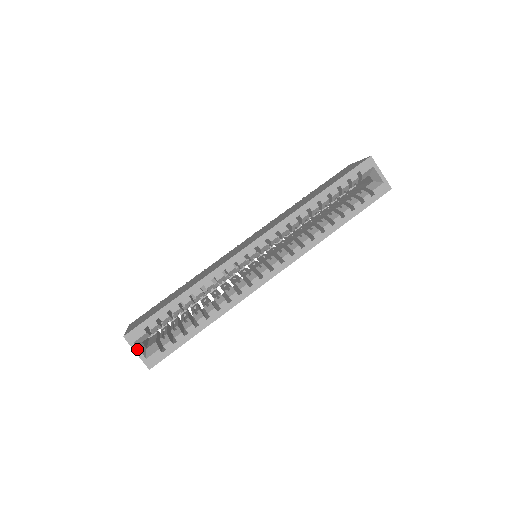
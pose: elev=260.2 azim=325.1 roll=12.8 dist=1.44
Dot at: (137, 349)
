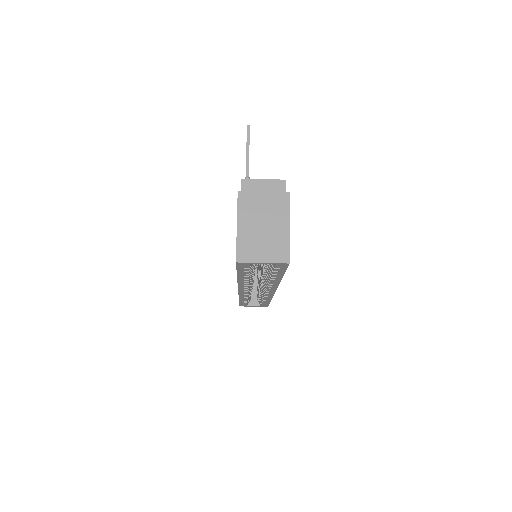
Dot at: (252, 306)
